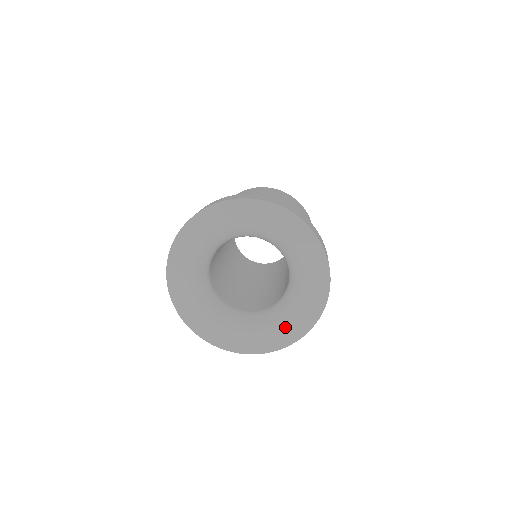
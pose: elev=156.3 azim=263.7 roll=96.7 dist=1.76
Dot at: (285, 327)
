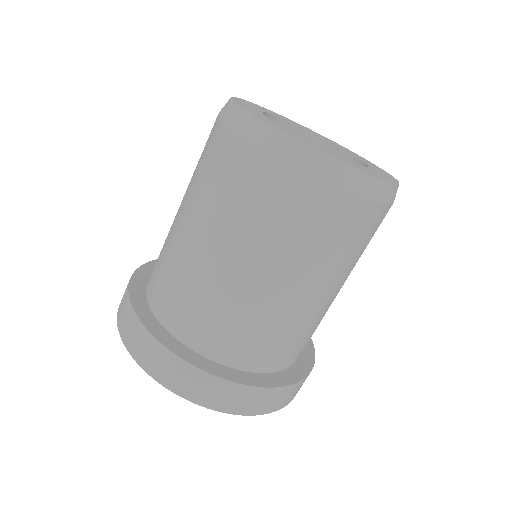
Dot at: occluded
